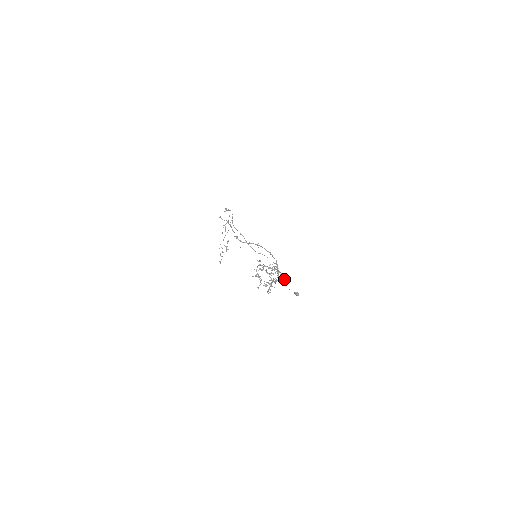
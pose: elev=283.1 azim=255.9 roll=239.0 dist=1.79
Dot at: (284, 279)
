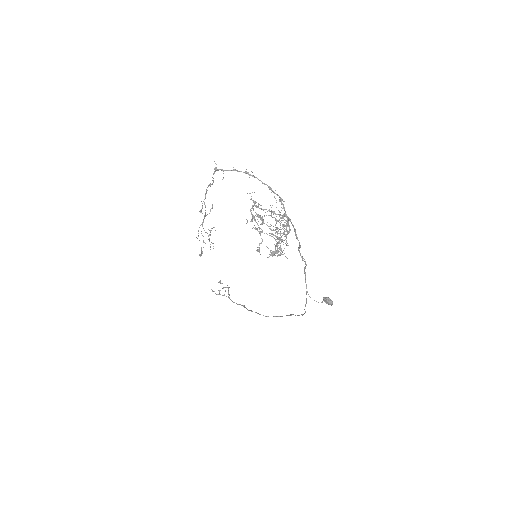
Dot at: occluded
